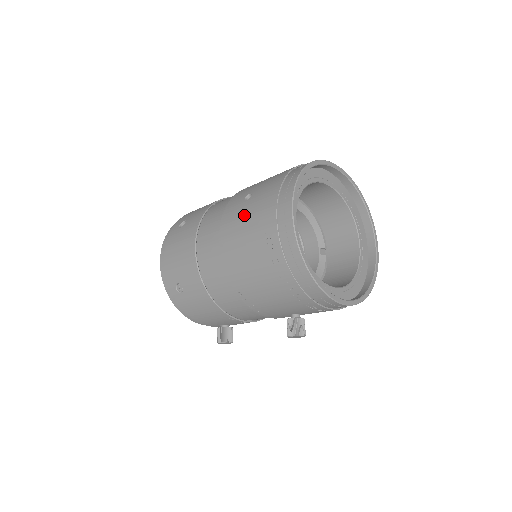
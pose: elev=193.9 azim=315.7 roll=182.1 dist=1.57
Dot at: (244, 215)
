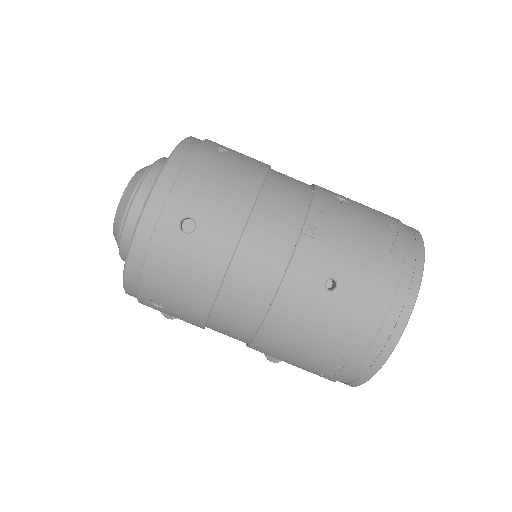
Dot at: (321, 317)
